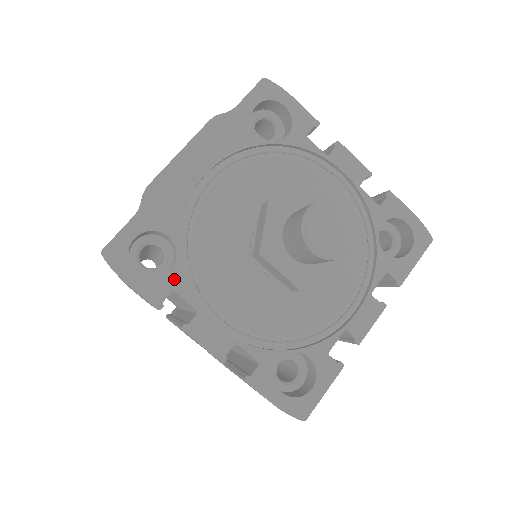
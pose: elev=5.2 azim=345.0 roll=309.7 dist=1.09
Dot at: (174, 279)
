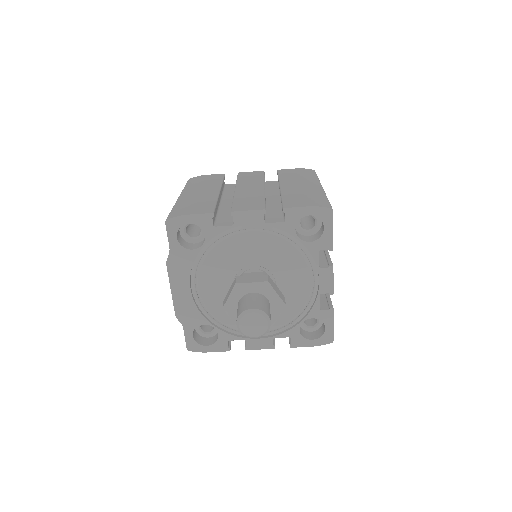
Dot at: (223, 337)
